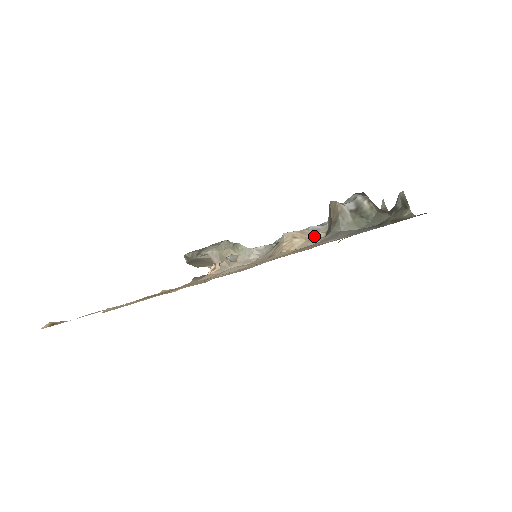
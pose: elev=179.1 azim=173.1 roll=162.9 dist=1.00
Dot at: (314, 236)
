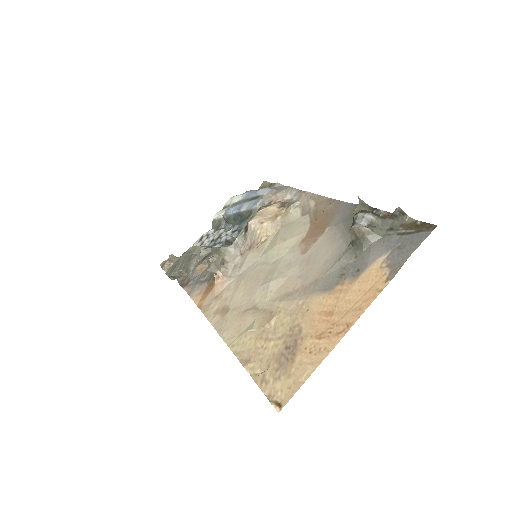
Dot at: (271, 213)
